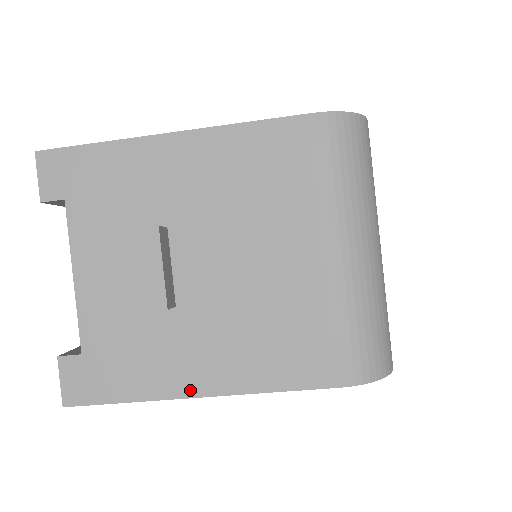
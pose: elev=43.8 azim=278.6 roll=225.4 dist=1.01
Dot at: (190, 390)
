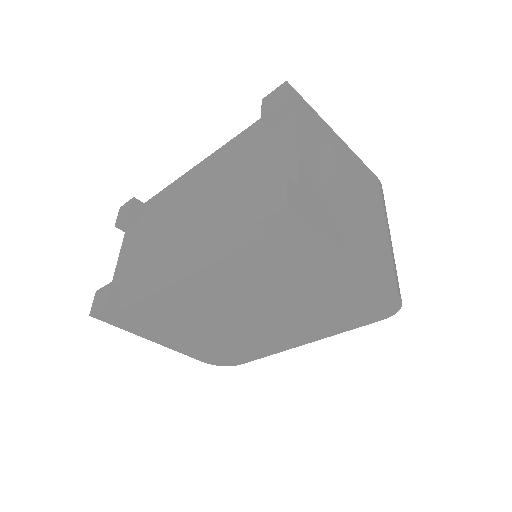
Dot at: (347, 250)
